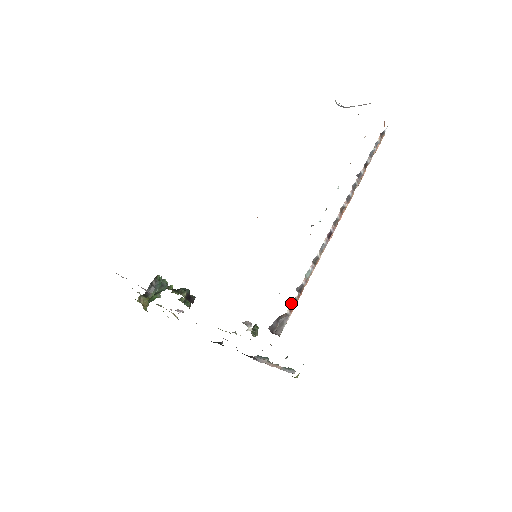
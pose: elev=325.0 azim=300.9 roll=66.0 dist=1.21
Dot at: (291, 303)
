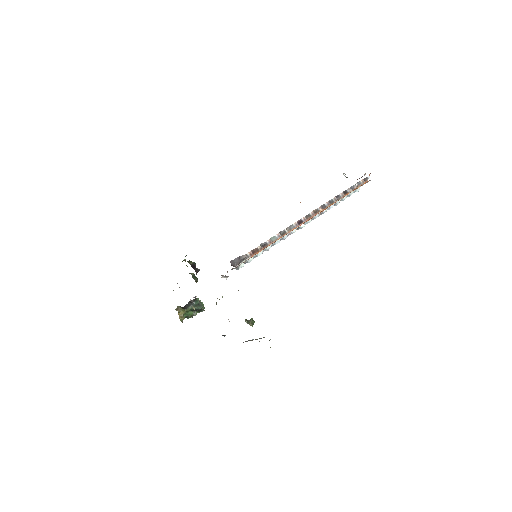
Dot at: (253, 250)
